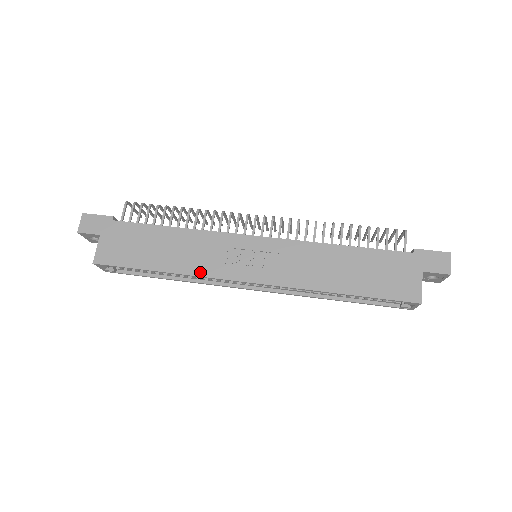
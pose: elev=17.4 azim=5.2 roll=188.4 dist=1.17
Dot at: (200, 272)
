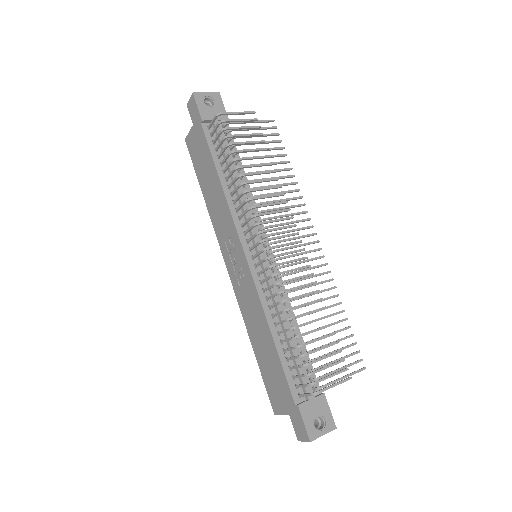
Dot at: (215, 226)
